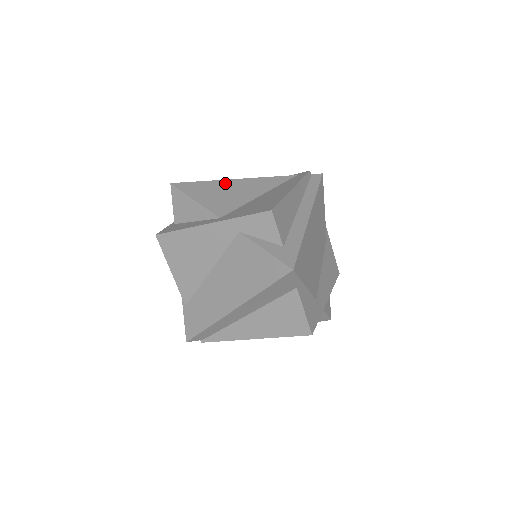
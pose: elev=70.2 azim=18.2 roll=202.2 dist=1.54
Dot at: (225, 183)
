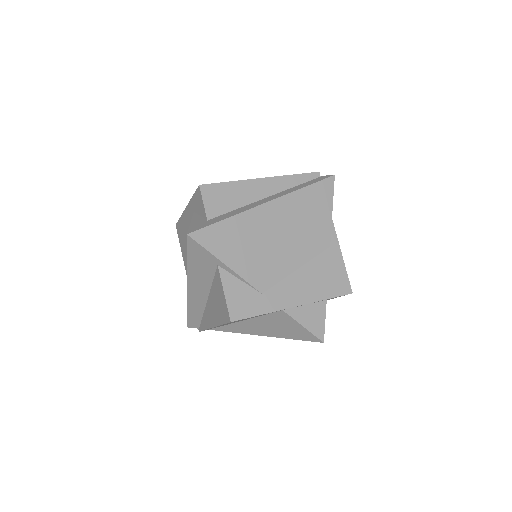
Dot at: occluded
